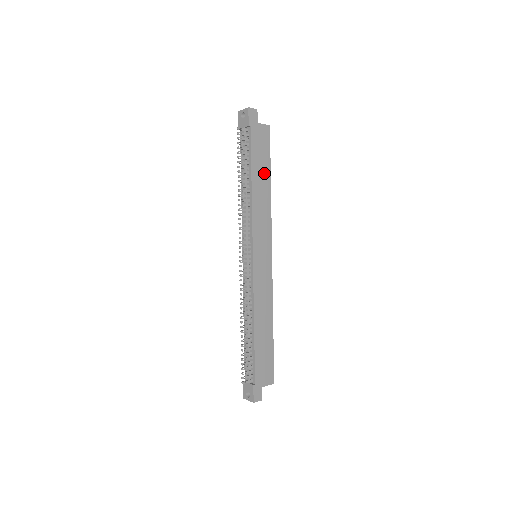
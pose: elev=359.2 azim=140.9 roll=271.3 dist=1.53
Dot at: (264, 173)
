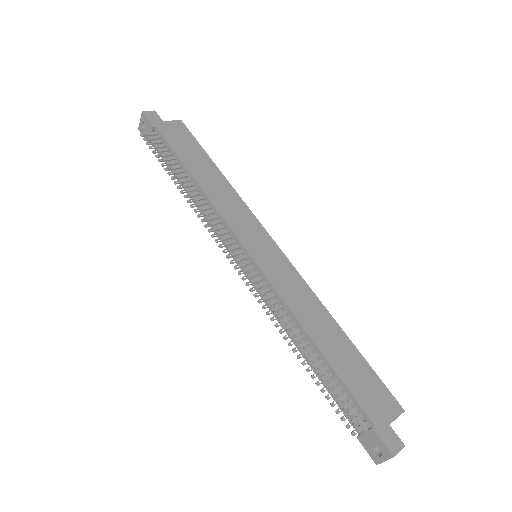
Dot at: (204, 163)
